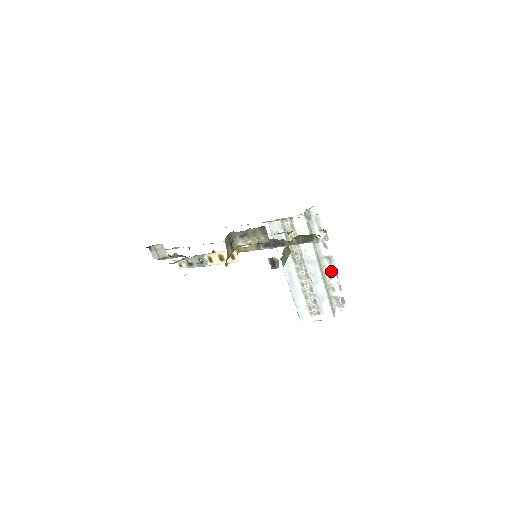
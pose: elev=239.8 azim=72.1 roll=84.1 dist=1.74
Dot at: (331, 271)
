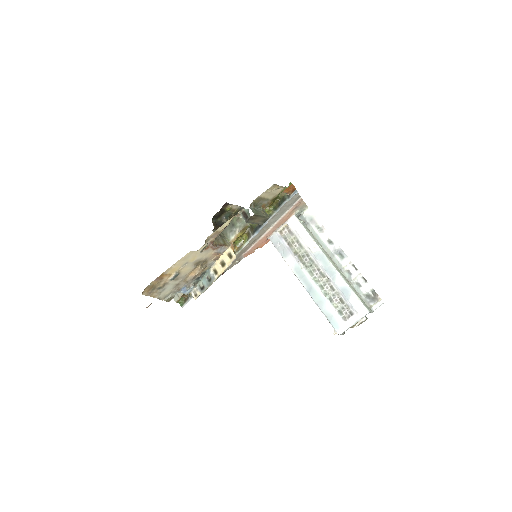
Dot at: (347, 265)
